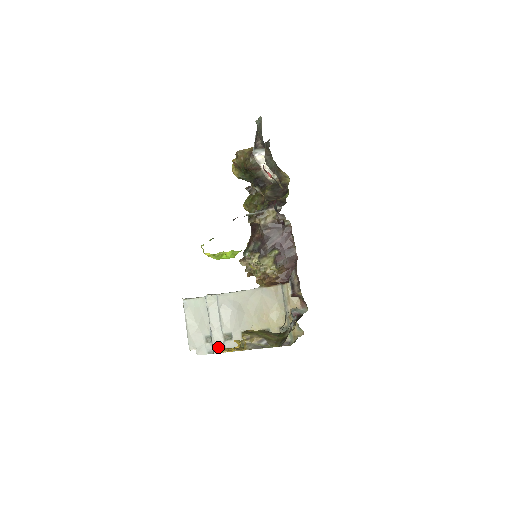
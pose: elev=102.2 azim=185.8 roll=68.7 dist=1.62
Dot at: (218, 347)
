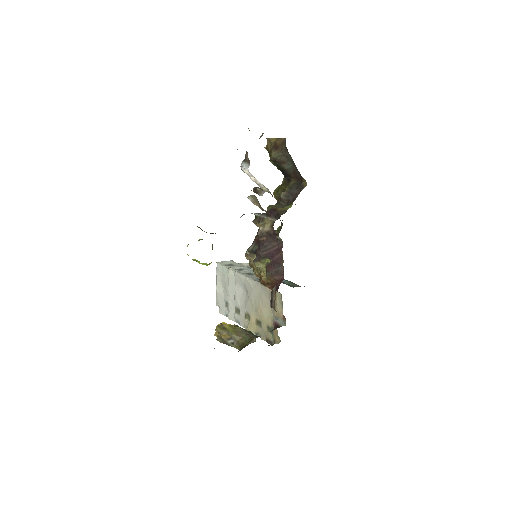
Dot at: (231, 315)
